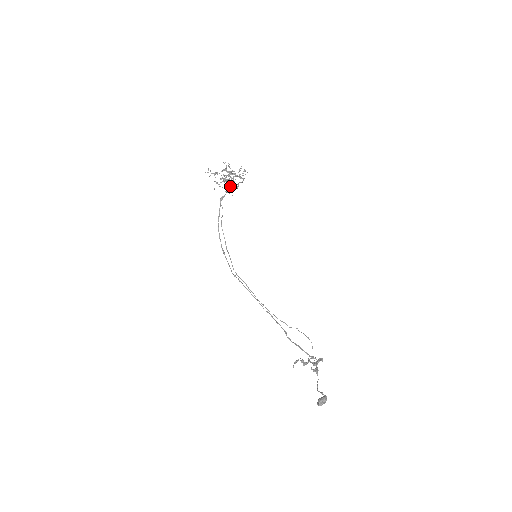
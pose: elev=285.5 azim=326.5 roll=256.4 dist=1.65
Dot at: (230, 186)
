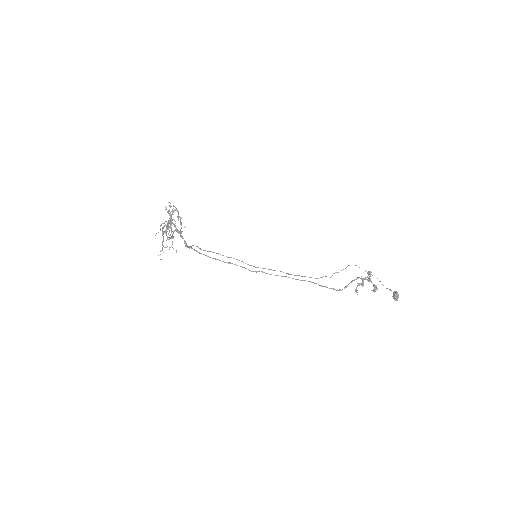
Dot at: (179, 231)
